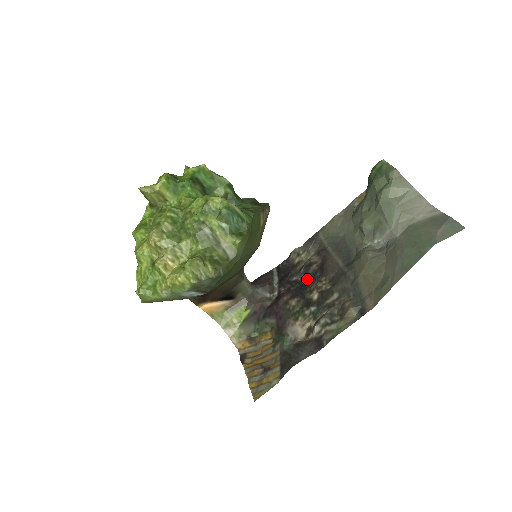
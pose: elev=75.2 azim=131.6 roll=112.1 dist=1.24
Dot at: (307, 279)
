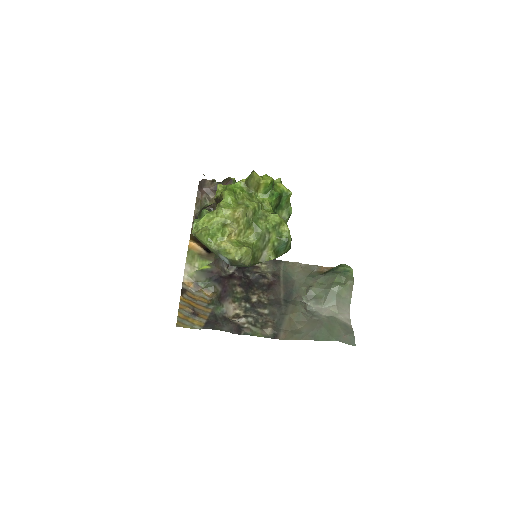
Dot at: (256, 283)
